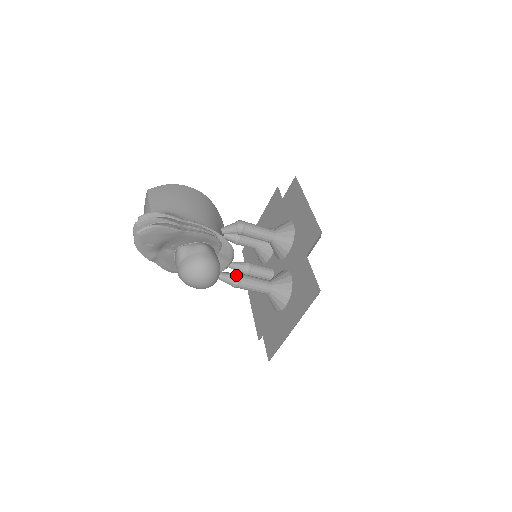
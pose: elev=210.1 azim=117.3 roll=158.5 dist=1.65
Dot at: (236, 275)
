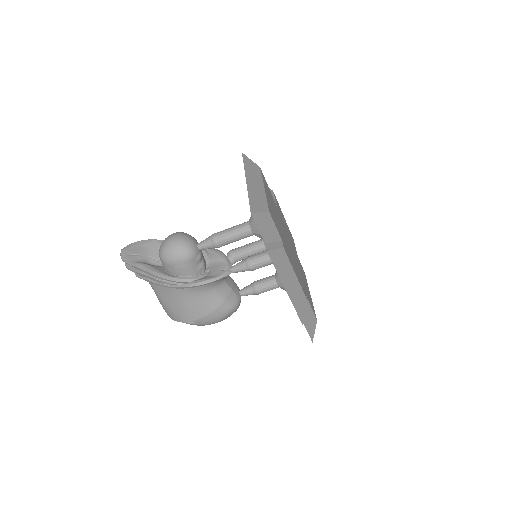
Dot at: occluded
